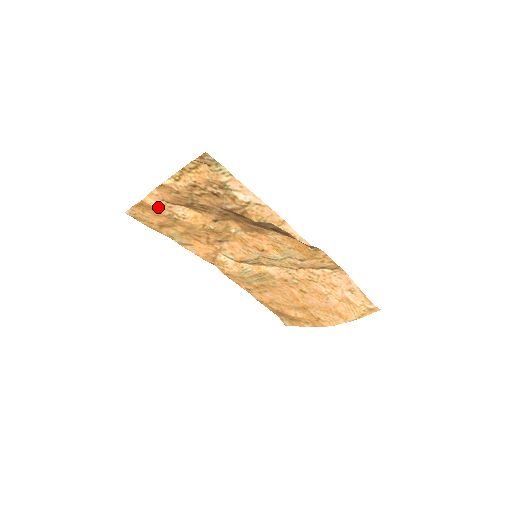
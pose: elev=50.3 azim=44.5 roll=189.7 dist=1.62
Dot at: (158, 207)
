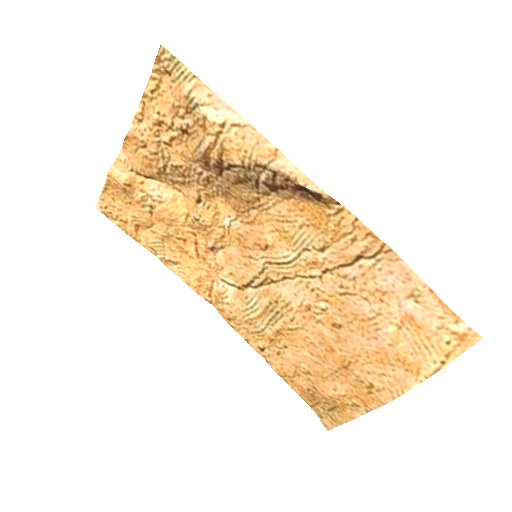
Dot at: (127, 184)
